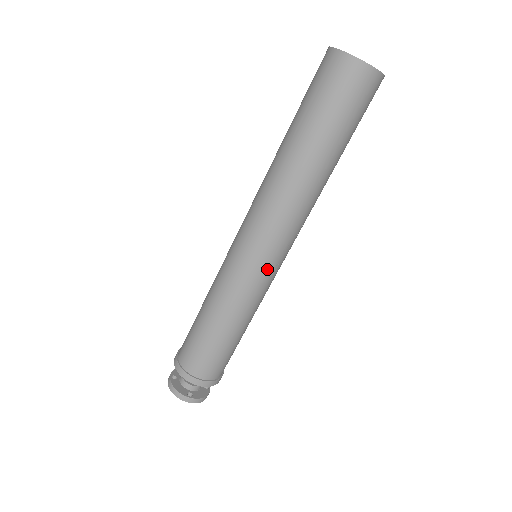
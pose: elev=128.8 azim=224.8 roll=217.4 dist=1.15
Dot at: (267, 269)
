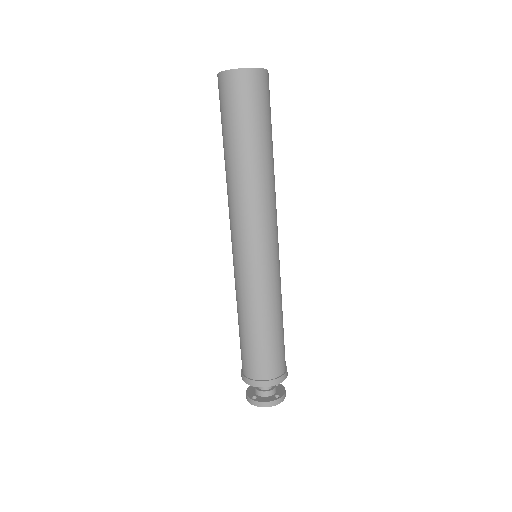
Dot at: (277, 256)
